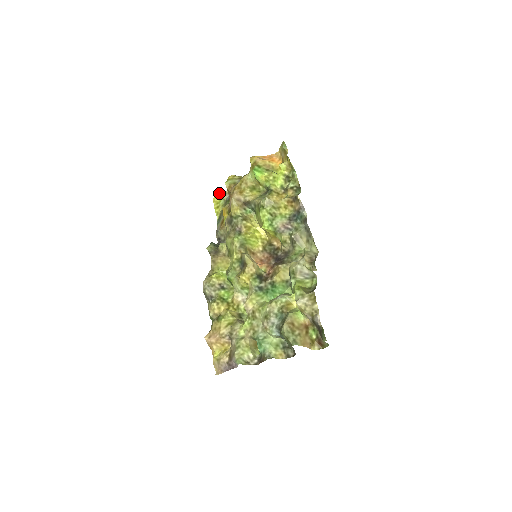
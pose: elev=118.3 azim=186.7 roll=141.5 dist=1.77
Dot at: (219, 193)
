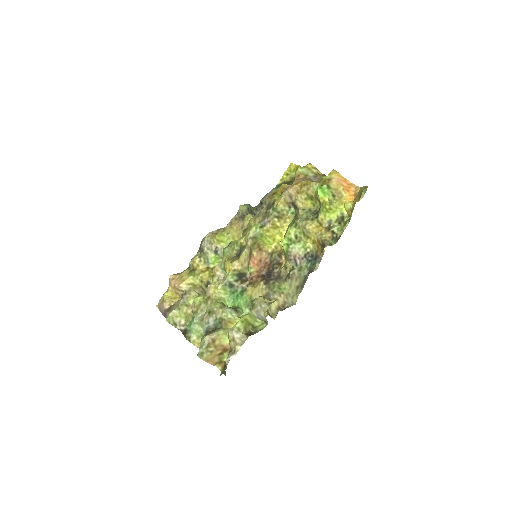
Dot at: occluded
